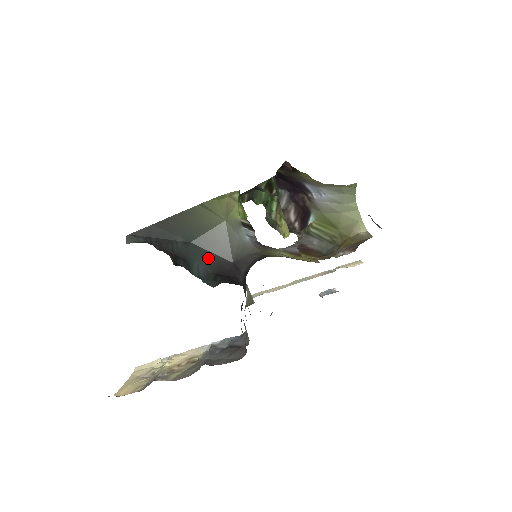
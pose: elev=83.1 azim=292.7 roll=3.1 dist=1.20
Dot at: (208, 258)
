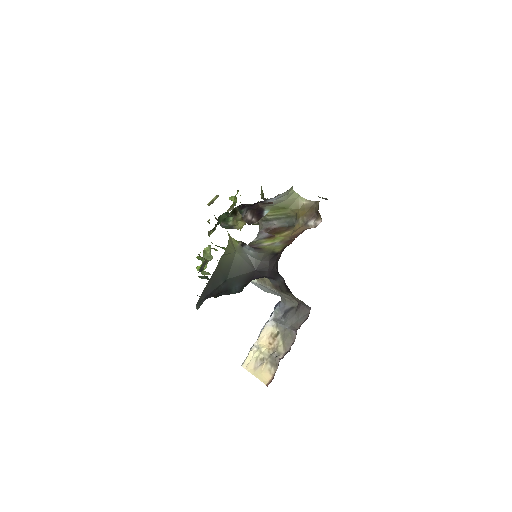
Dot at: (240, 279)
